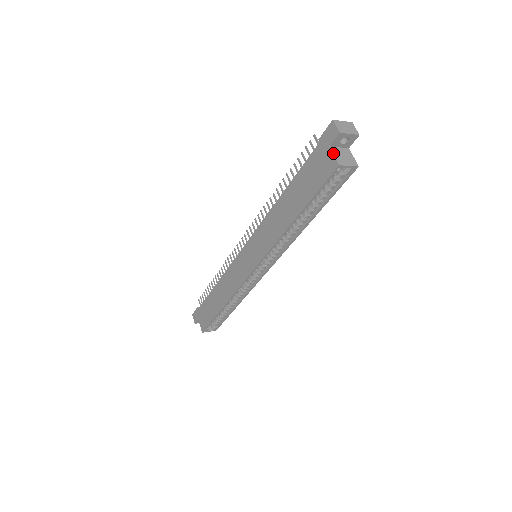
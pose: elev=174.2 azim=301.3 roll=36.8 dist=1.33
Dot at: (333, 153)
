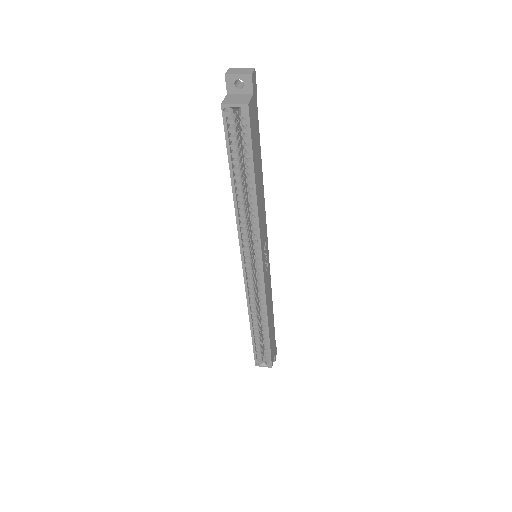
Dot at: (225, 97)
